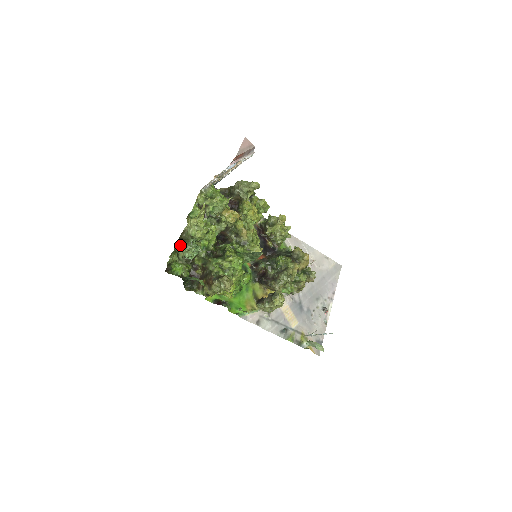
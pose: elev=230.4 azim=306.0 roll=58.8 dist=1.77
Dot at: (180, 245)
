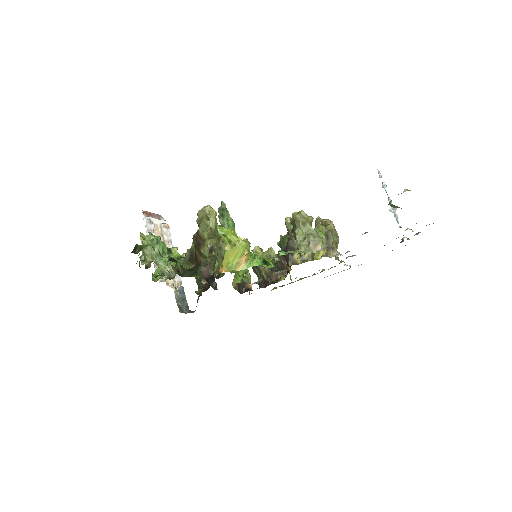
Dot at: (144, 260)
